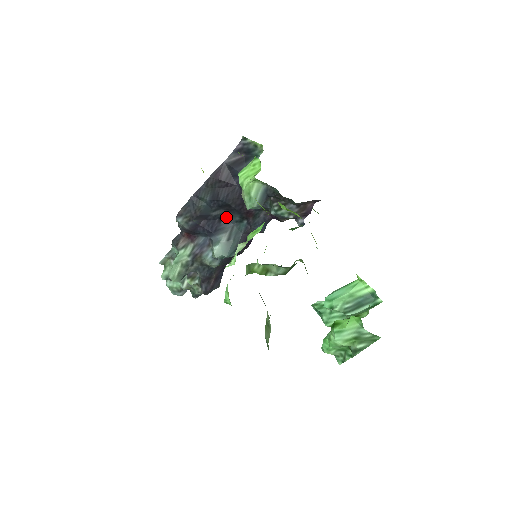
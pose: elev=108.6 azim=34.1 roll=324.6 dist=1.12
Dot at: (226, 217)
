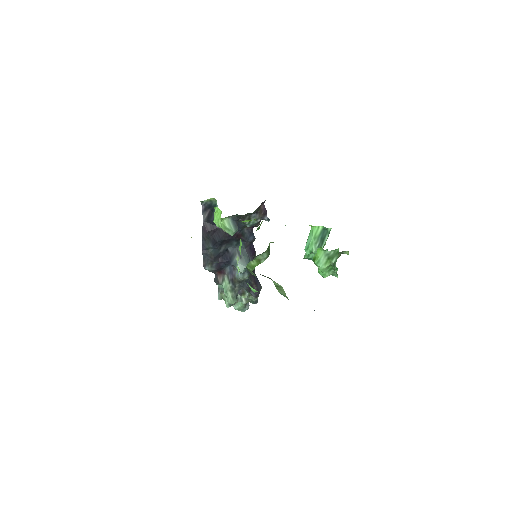
Dot at: (229, 247)
